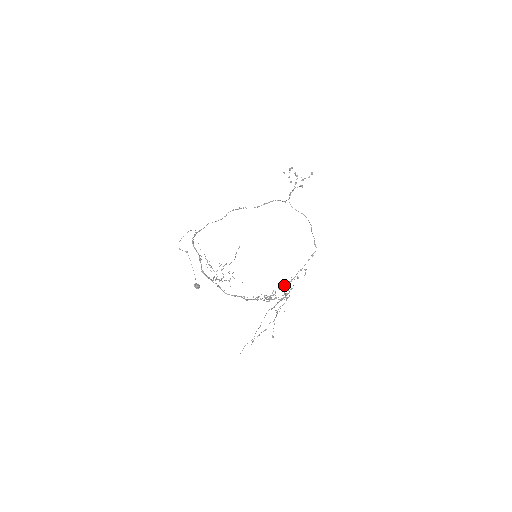
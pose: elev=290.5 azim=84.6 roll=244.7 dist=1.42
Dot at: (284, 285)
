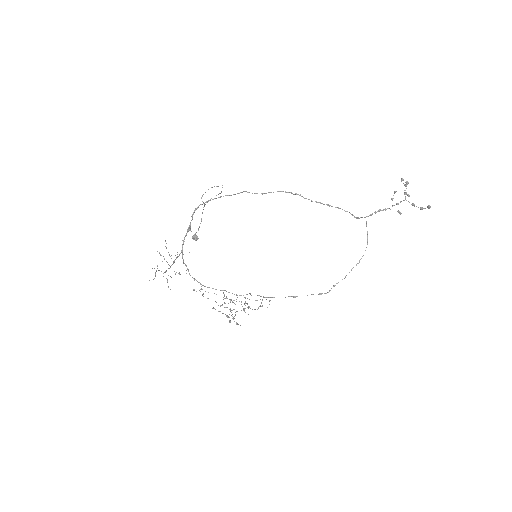
Dot at: (263, 297)
